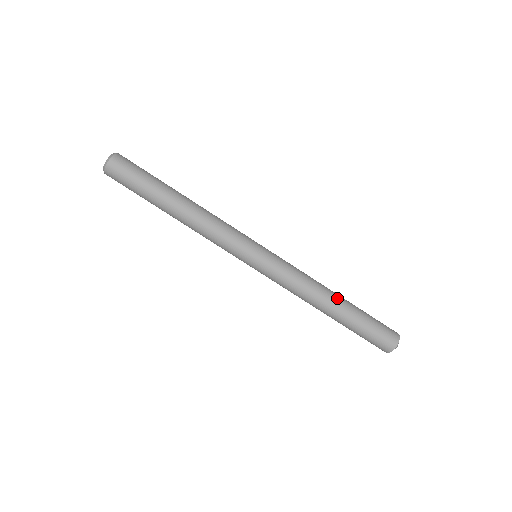
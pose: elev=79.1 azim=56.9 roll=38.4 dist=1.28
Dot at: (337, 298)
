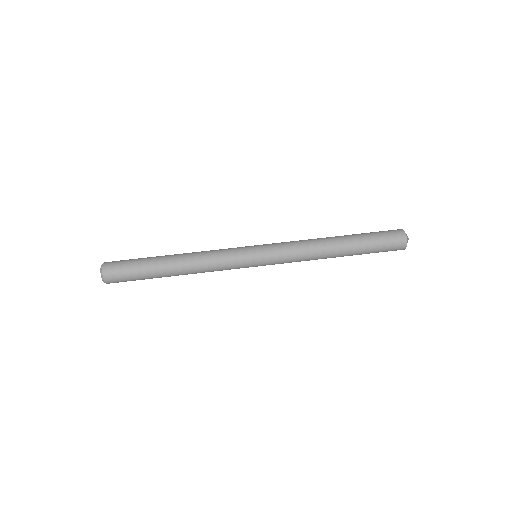
Dot at: (337, 242)
